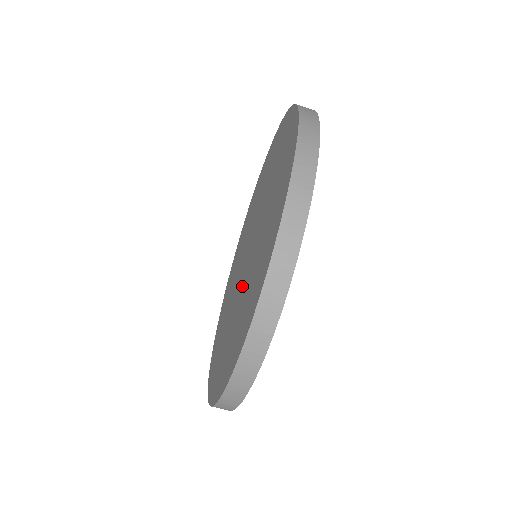
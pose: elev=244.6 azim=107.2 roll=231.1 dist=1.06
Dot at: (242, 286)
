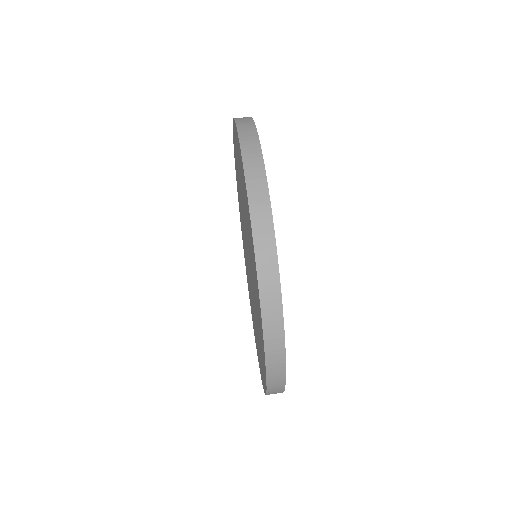
Dot at: (251, 275)
